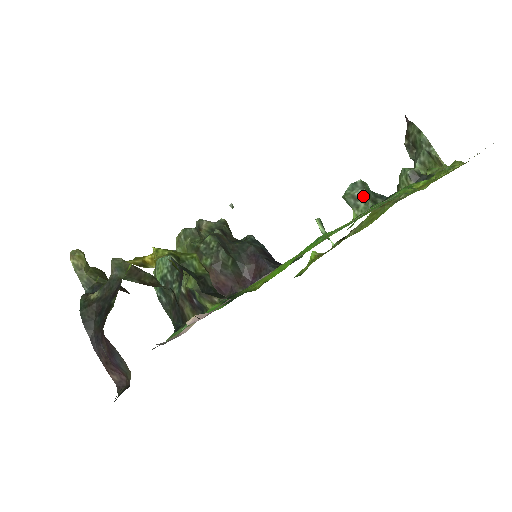
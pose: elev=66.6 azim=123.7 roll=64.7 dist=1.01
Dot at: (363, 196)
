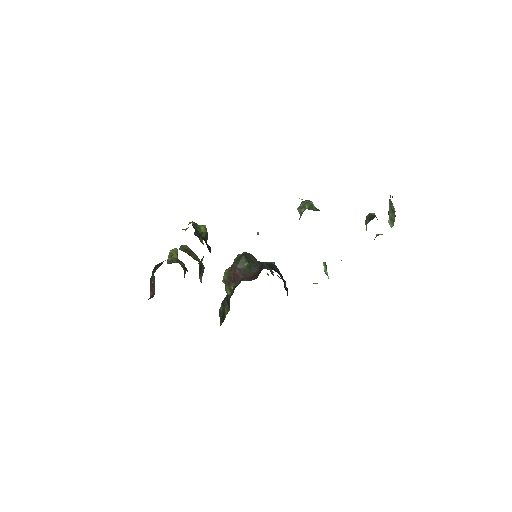
Dot at: (304, 205)
